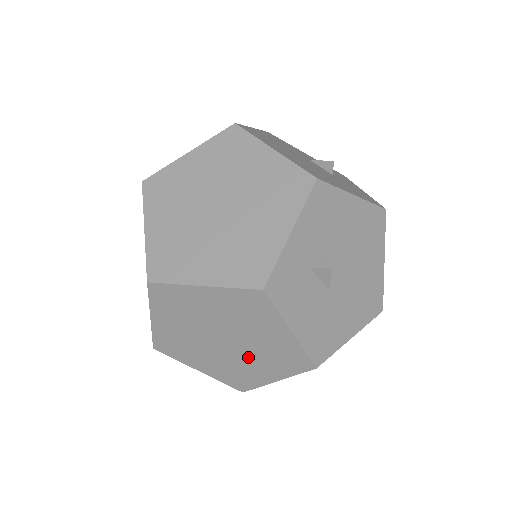
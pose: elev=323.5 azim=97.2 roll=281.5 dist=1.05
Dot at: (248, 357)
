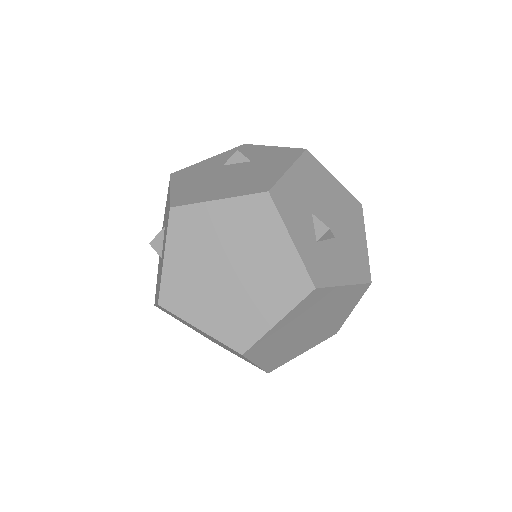
Dot at: (328, 319)
